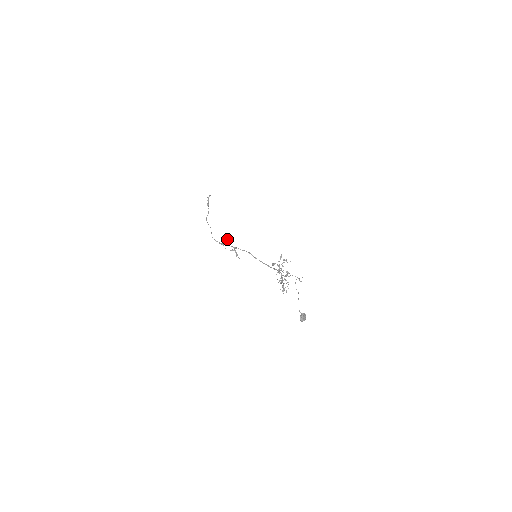
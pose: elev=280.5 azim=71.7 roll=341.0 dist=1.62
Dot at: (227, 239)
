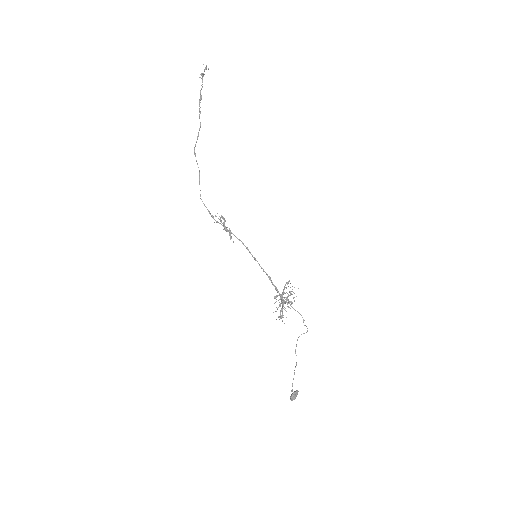
Dot at: occluded
